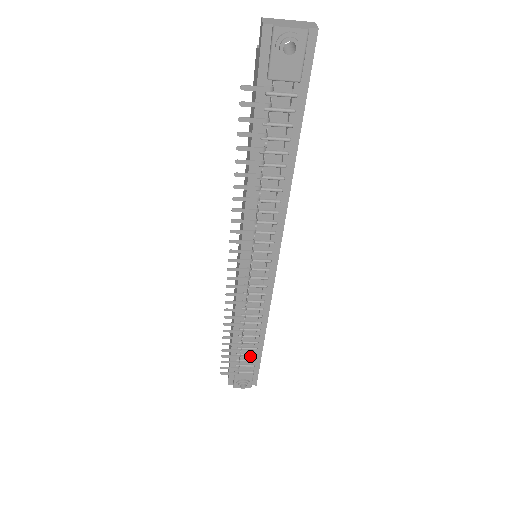
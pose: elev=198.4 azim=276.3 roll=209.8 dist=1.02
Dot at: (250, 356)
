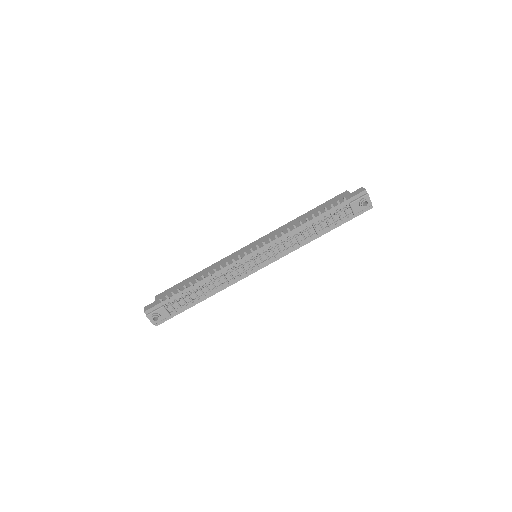
Dot at: (183, 304)
